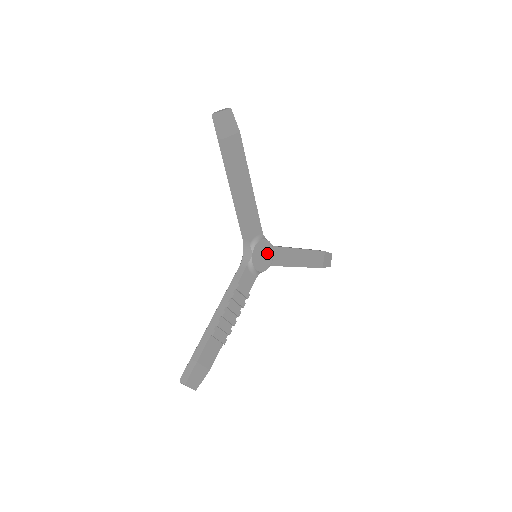
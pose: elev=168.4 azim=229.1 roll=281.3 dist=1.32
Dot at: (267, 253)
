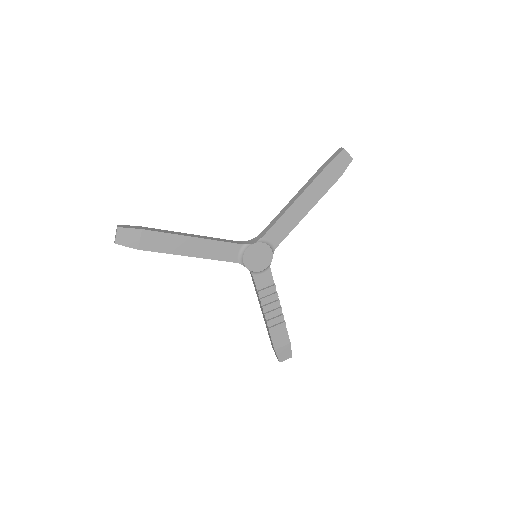
Dot at: (260, 251)
